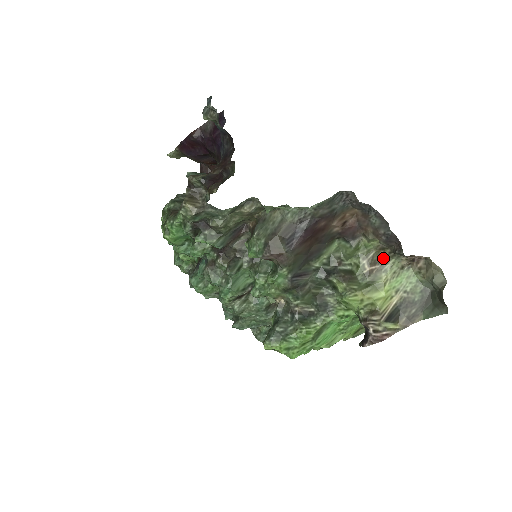
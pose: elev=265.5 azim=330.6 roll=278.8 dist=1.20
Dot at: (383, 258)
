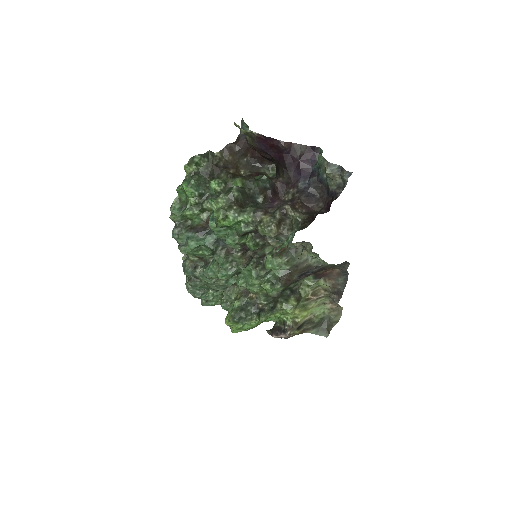
Dot at: (321, 295)
